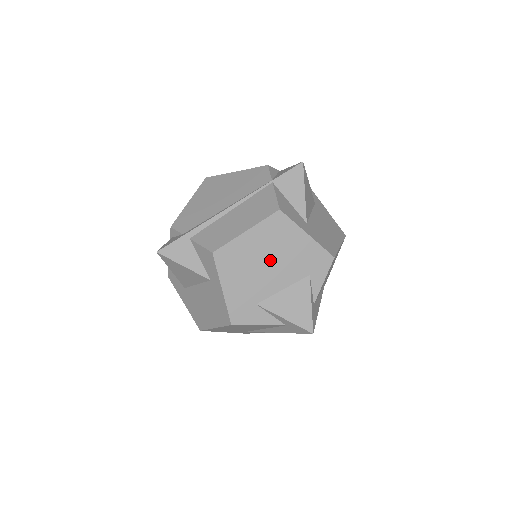
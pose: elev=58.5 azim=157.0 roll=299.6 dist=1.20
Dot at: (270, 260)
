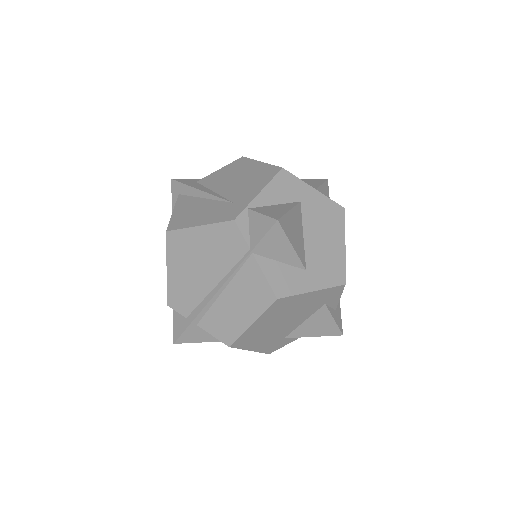
Dot at: (284, 320)
